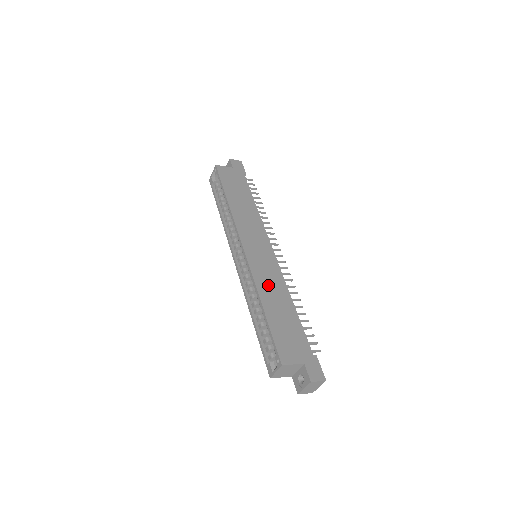
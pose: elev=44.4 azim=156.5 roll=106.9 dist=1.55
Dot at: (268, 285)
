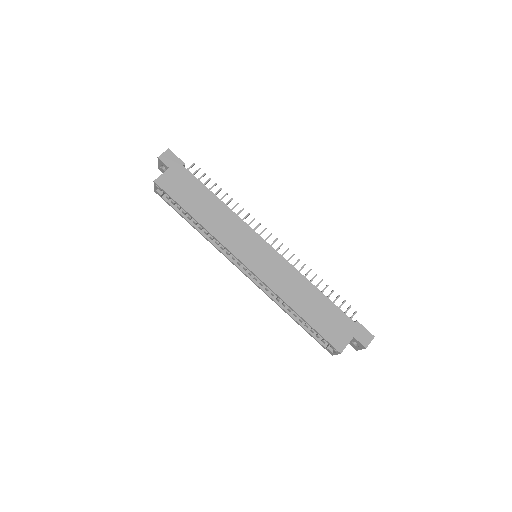
Dot at: (288, 287)
